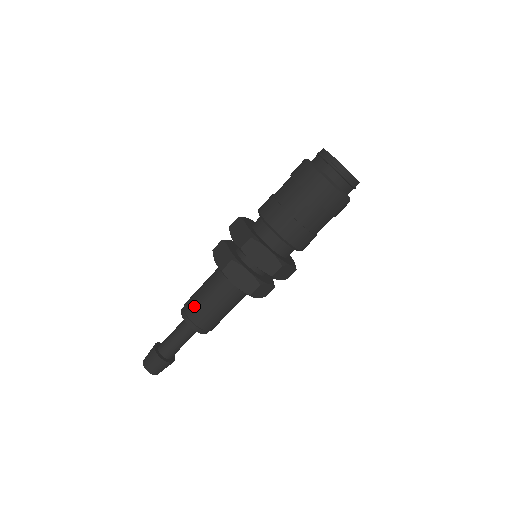
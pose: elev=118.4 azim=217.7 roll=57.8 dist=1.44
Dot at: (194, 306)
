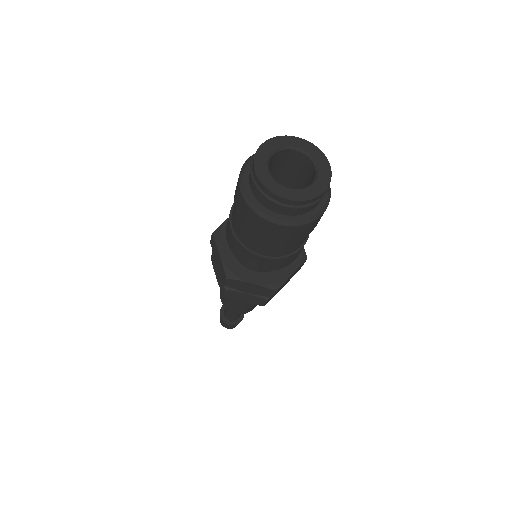
Dot at: occluded
